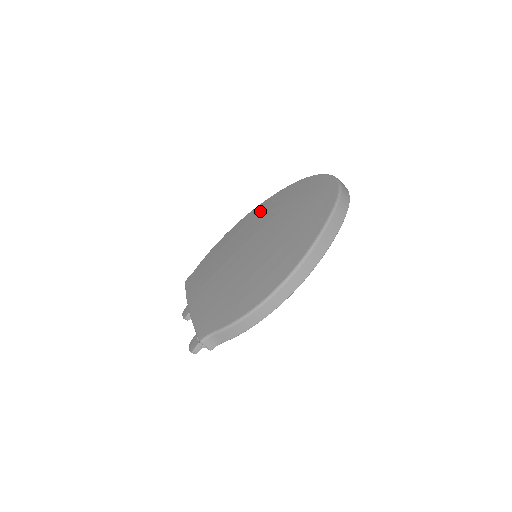
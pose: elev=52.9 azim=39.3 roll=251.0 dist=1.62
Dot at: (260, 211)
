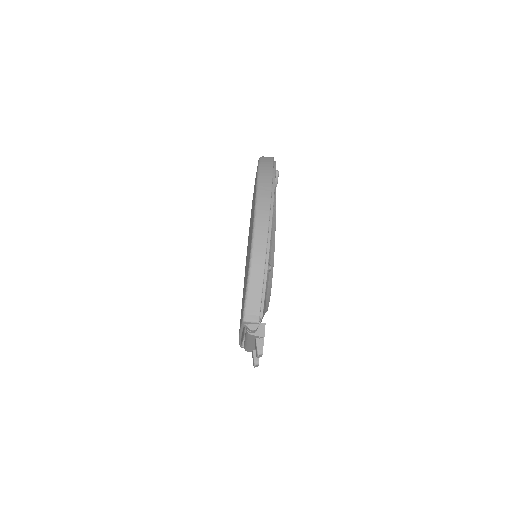
Dot at: occluded
